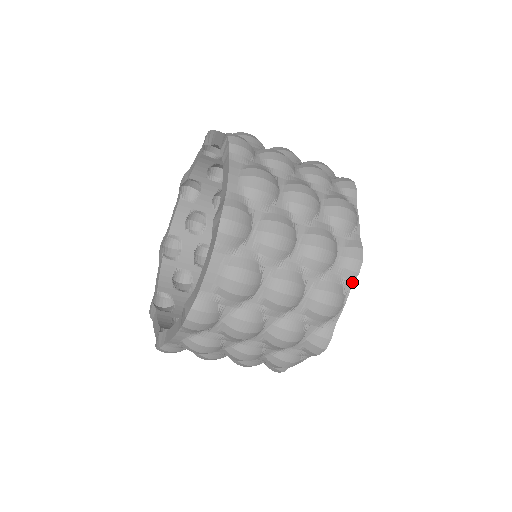
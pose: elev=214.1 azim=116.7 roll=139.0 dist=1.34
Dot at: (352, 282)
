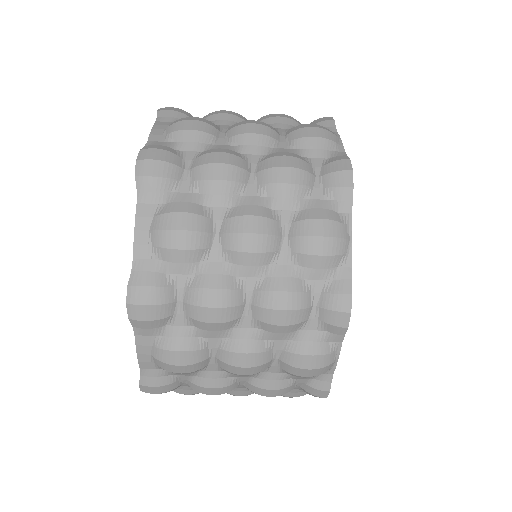
Dot at: (349, 203)
